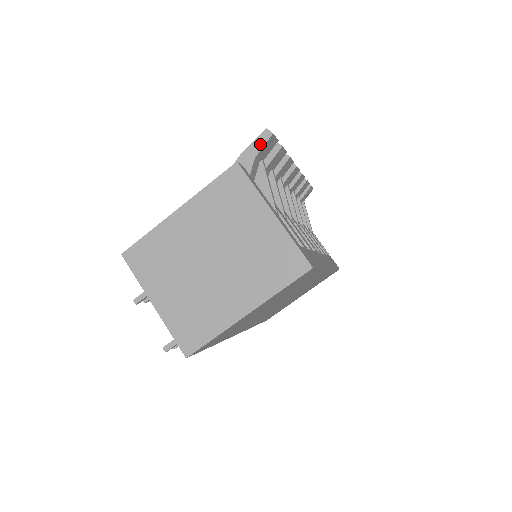
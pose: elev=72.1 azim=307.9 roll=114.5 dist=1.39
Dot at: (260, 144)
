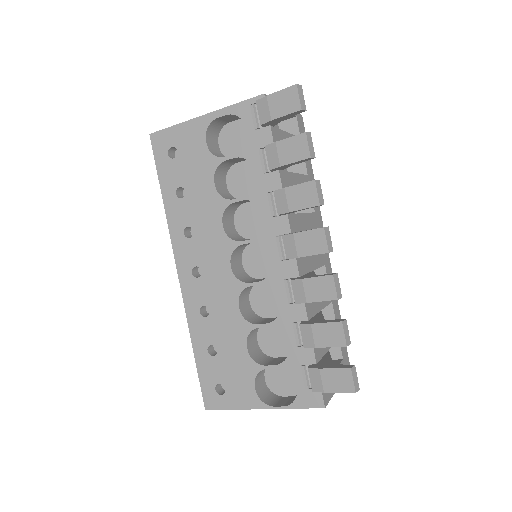
Dot at: (344, 390)
